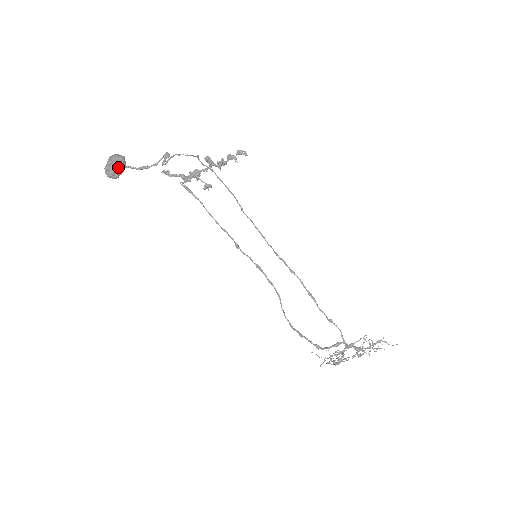
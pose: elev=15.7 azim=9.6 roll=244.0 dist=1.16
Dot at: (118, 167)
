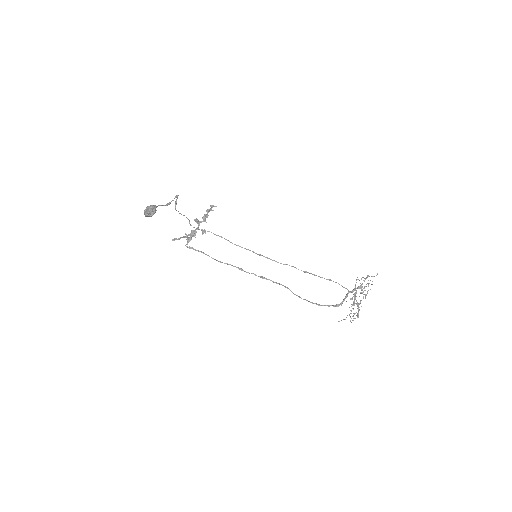
Dot at: (153, 206)
